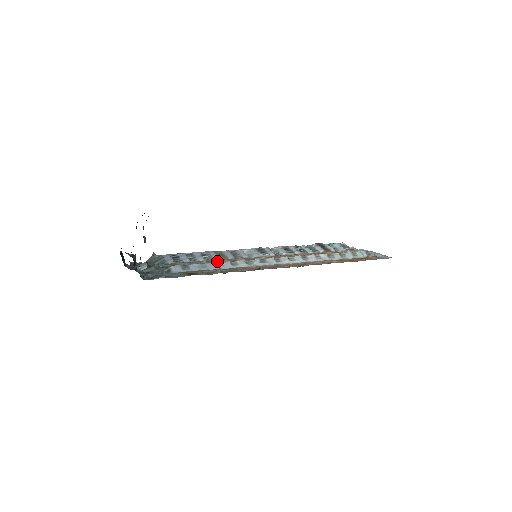
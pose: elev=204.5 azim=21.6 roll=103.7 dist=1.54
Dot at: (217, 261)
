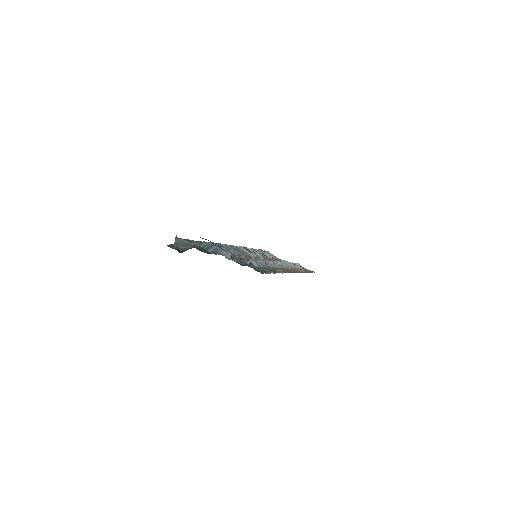
Dot at: (246, 257)
